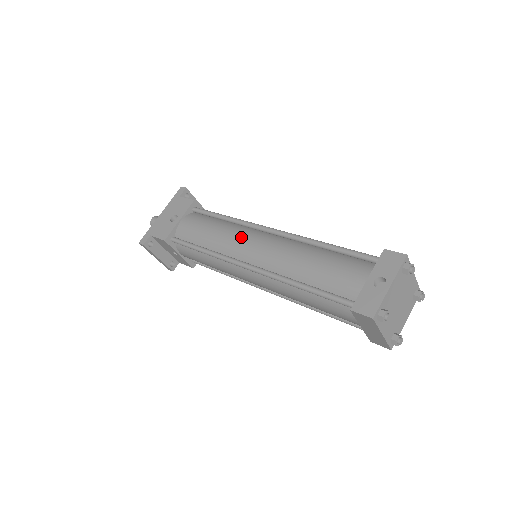
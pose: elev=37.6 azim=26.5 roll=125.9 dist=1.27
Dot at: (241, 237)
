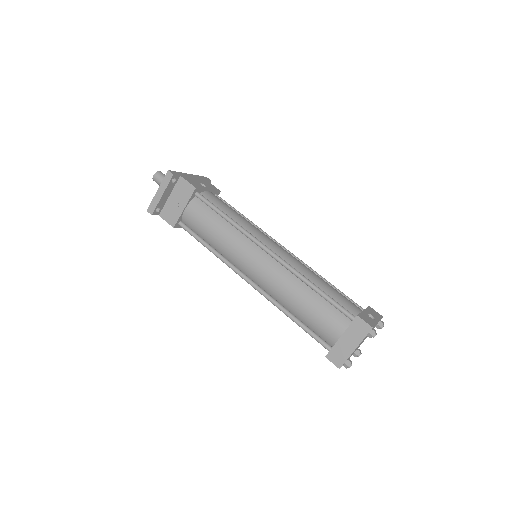
Dot at: (265, 235)
